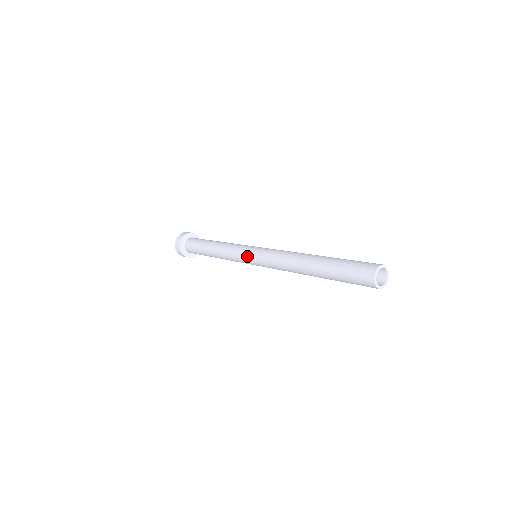
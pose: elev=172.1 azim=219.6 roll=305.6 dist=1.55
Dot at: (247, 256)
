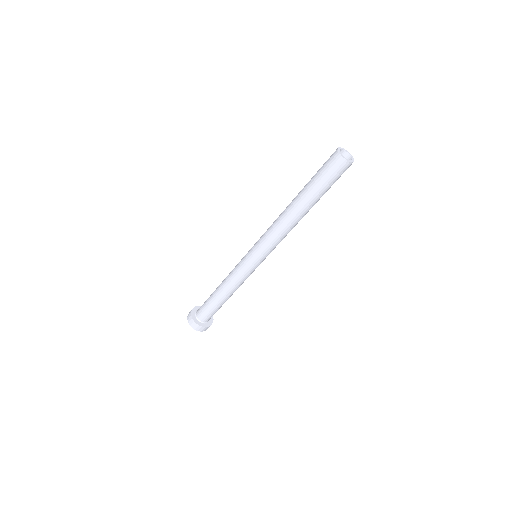
Dot at: occluded
